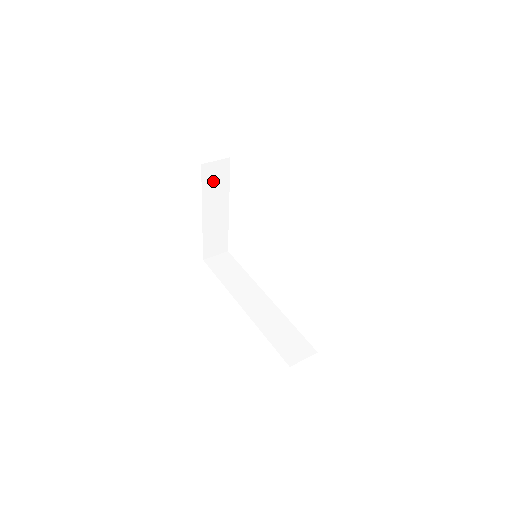
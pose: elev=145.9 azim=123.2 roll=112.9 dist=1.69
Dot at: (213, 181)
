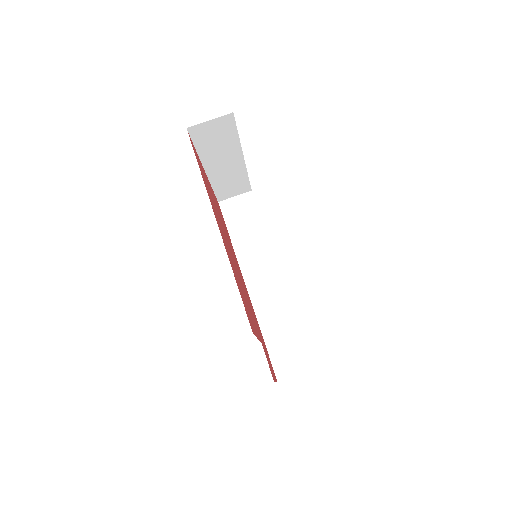
Dot at: (212, 139)
